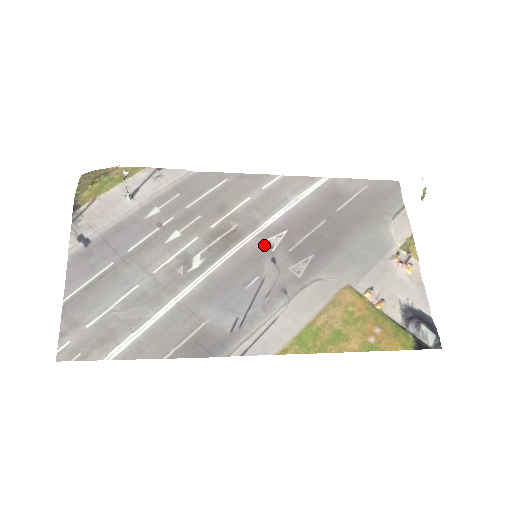
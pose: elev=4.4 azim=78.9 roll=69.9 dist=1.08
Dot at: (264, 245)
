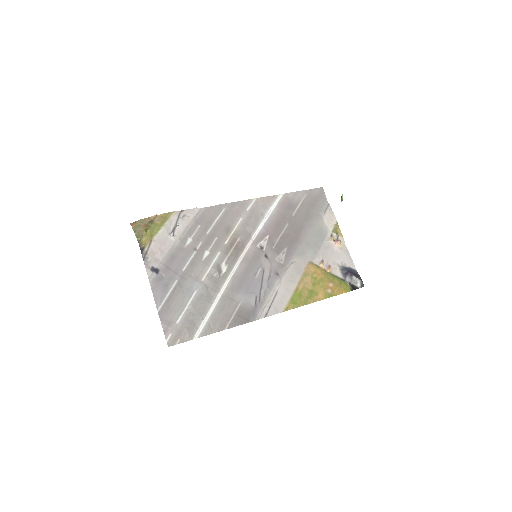
Dot at: (258, 248)
